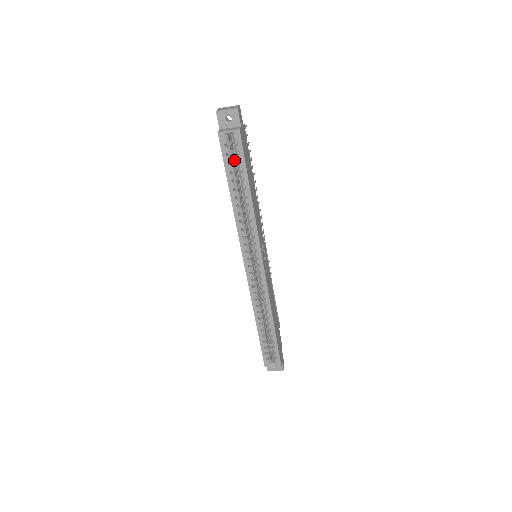
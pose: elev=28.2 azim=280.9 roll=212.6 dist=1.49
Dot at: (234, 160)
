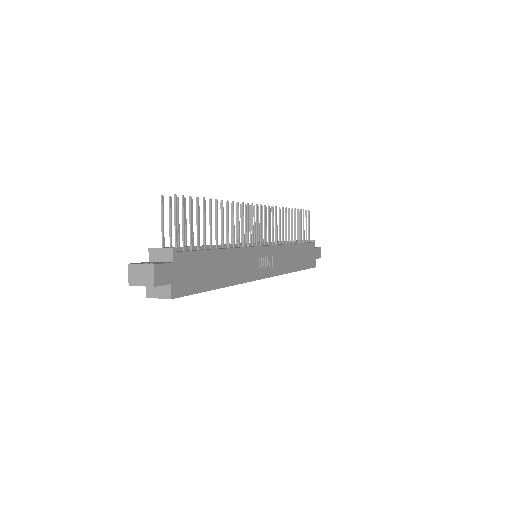
Dot at: occluded
